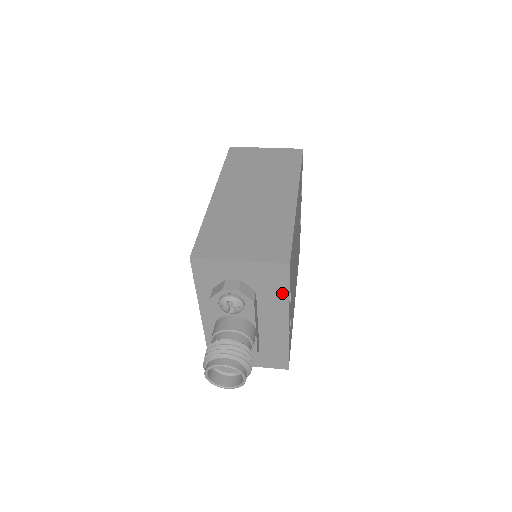
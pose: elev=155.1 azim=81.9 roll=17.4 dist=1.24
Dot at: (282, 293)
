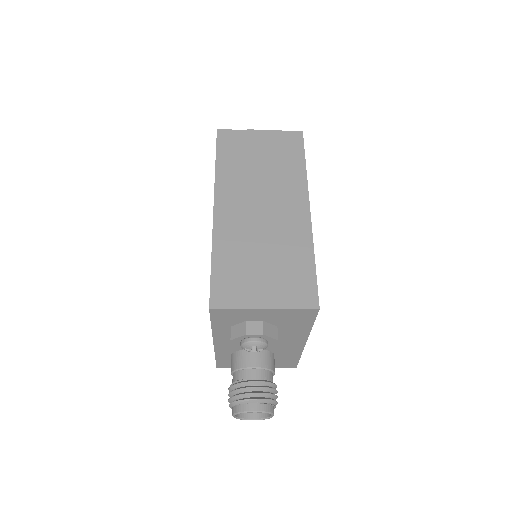
Dot at: (305, 326)
